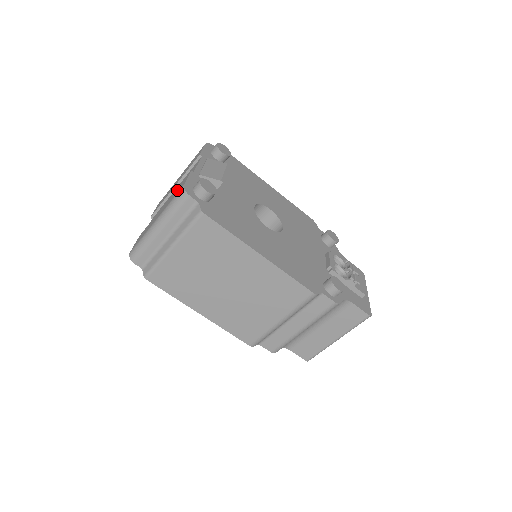
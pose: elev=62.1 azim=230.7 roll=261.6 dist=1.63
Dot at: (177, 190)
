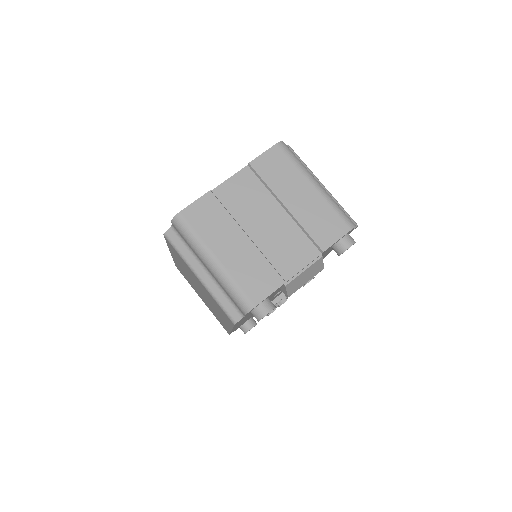
Dot at: (257, 279)
